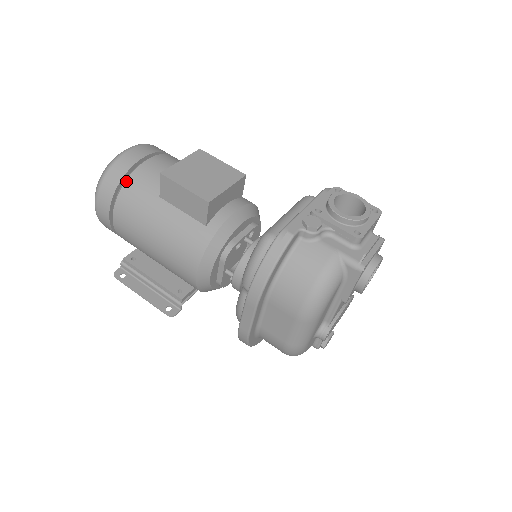
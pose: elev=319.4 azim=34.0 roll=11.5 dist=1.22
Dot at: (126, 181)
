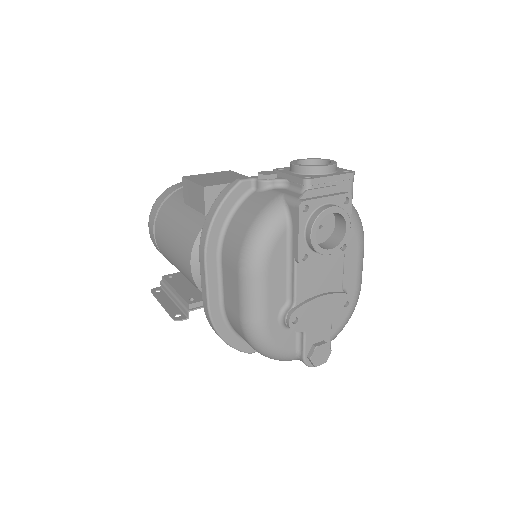
Dot at: (168, 198)
